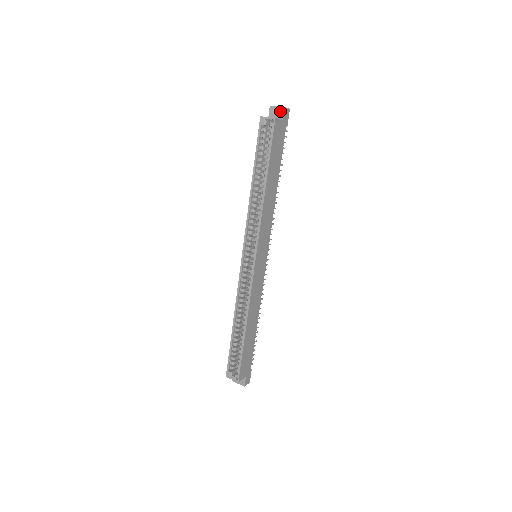
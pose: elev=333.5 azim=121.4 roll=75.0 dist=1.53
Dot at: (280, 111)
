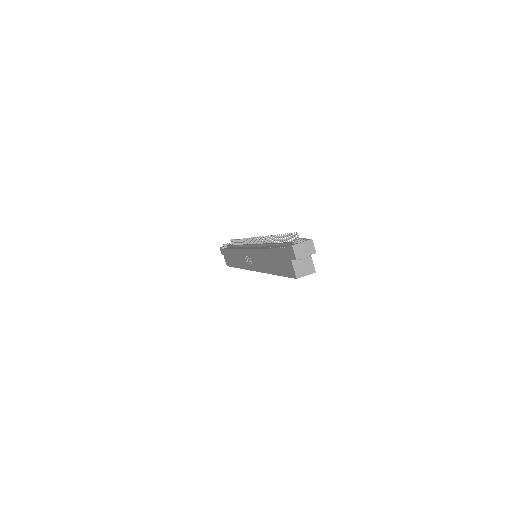
Dot at: occluded
